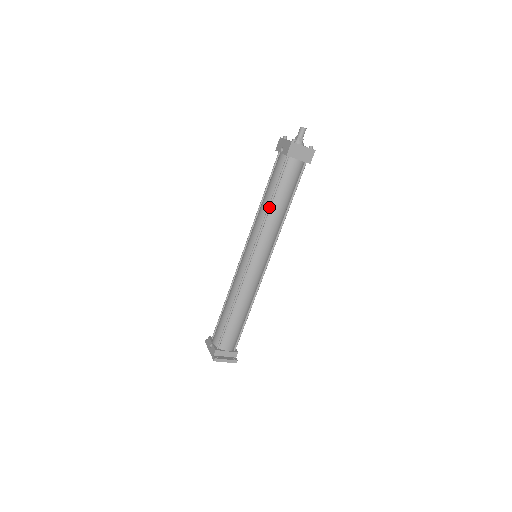
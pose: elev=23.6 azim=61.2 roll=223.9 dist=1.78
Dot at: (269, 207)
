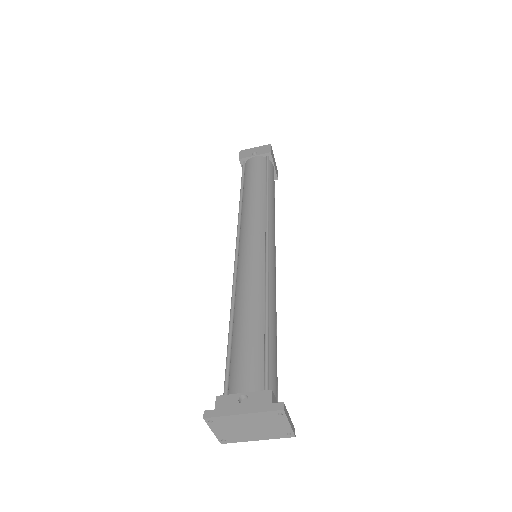
Dot at: (268, 192)
